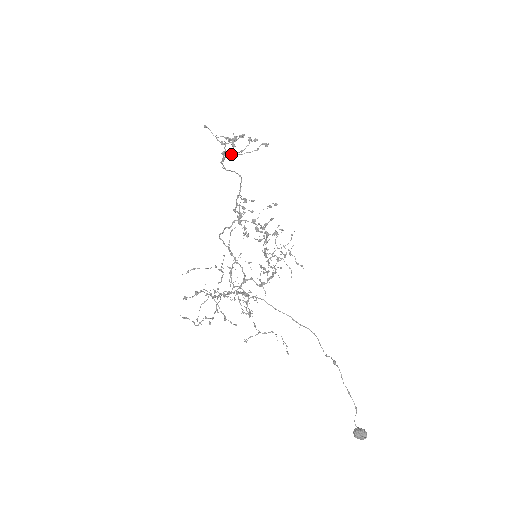
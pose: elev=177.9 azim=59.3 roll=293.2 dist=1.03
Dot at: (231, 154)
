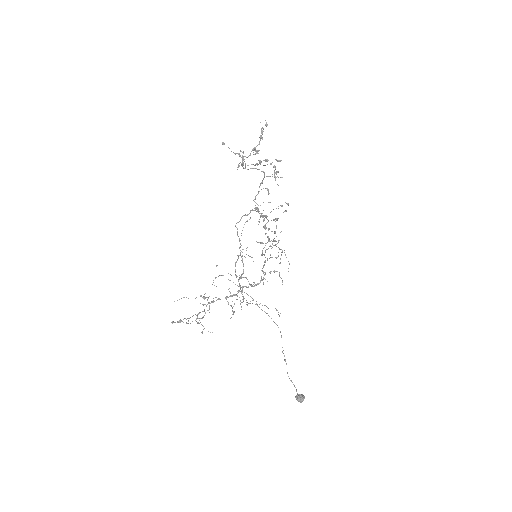
Dot at: (247, 165)
